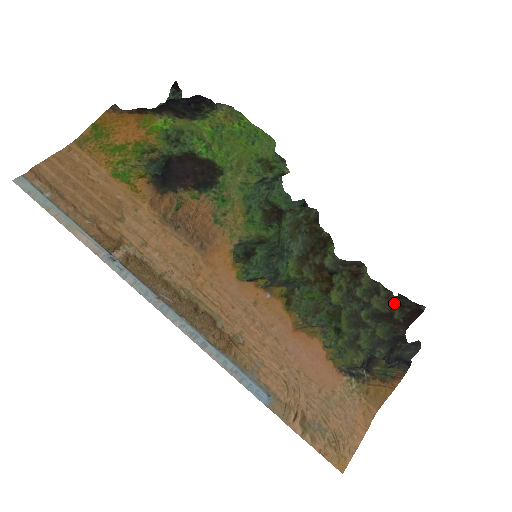
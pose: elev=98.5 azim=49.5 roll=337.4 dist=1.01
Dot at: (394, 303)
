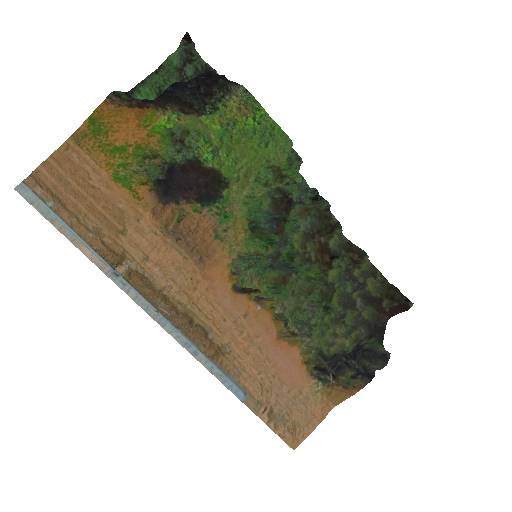
Dot at: (386, 291)
